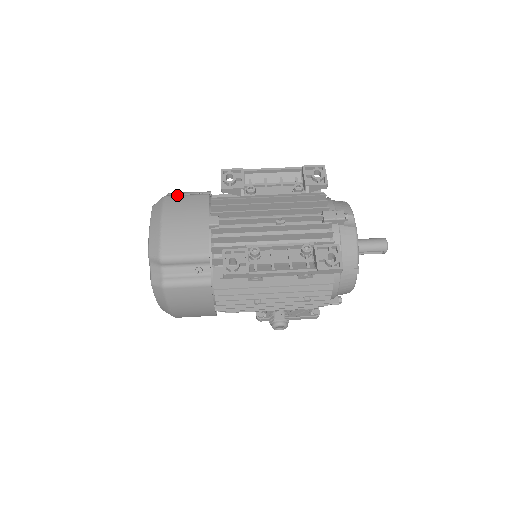
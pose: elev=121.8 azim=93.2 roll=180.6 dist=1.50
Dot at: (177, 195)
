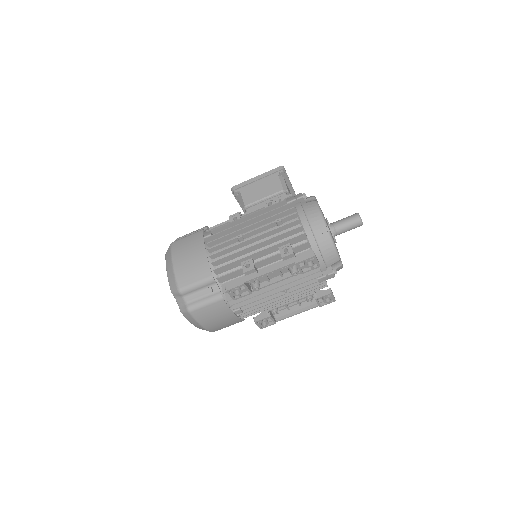
Dot at: (198, 308)
